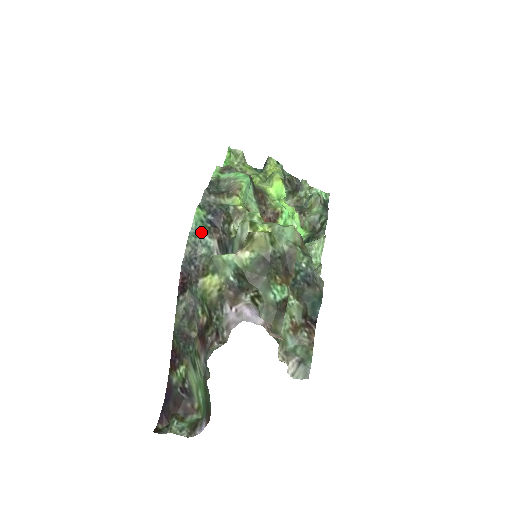
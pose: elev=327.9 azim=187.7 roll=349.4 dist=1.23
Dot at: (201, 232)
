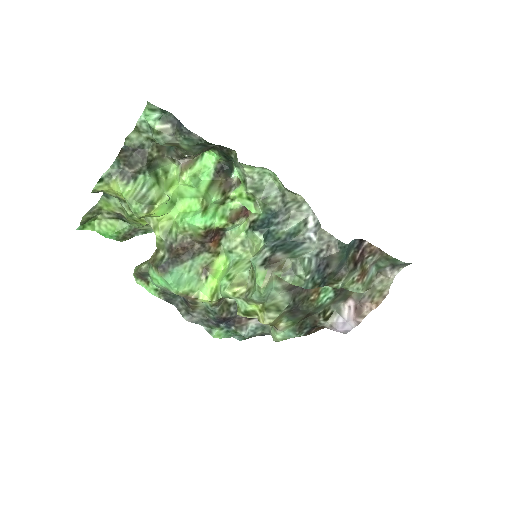
Dot at: (241, 337)
